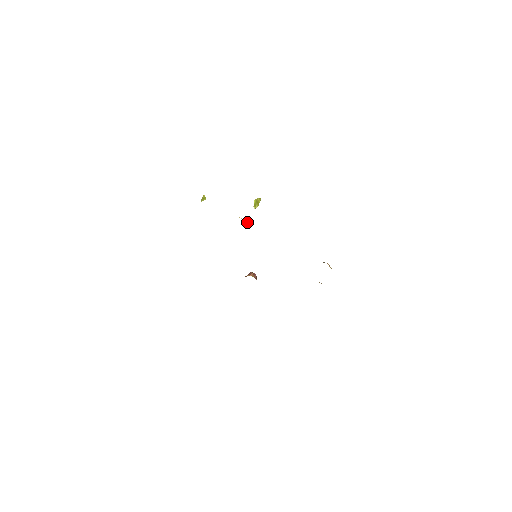
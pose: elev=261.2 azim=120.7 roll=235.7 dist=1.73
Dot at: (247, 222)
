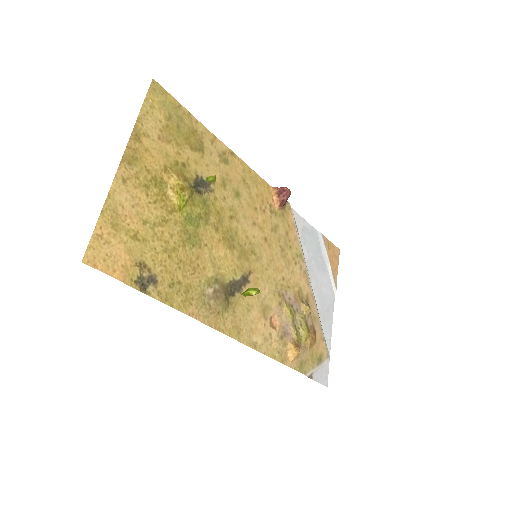
Dot at: (218, 305)
